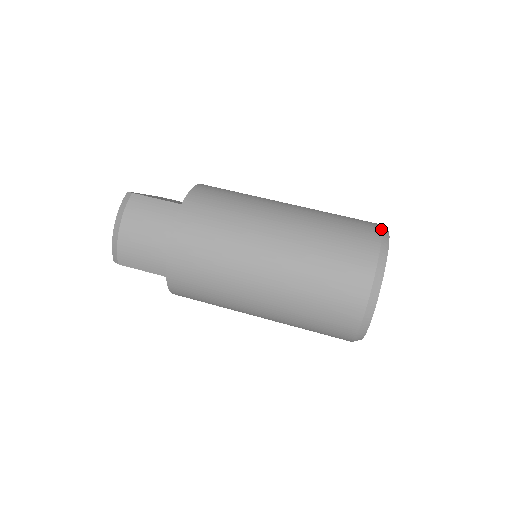
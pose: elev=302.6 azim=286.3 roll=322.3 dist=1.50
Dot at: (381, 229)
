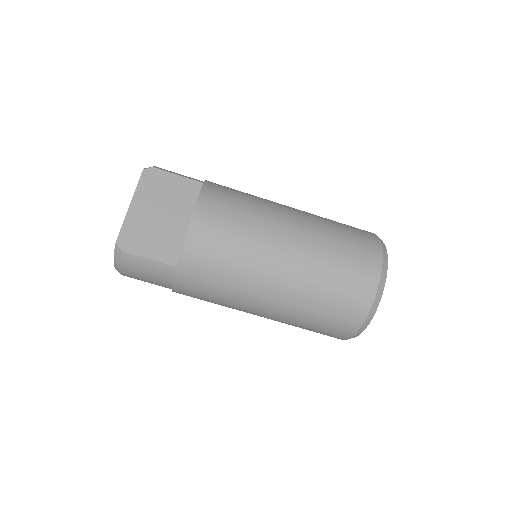
Dot at: (374, 297)
